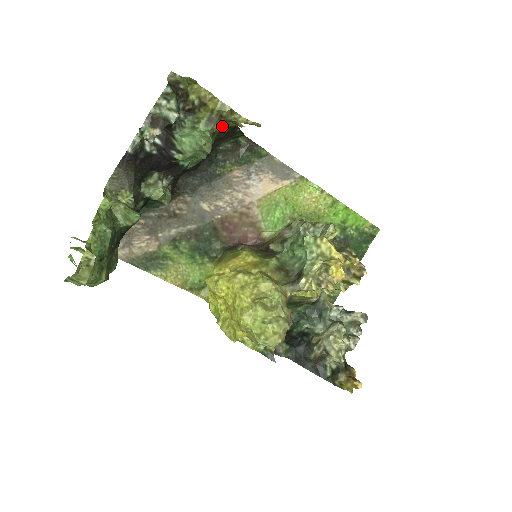
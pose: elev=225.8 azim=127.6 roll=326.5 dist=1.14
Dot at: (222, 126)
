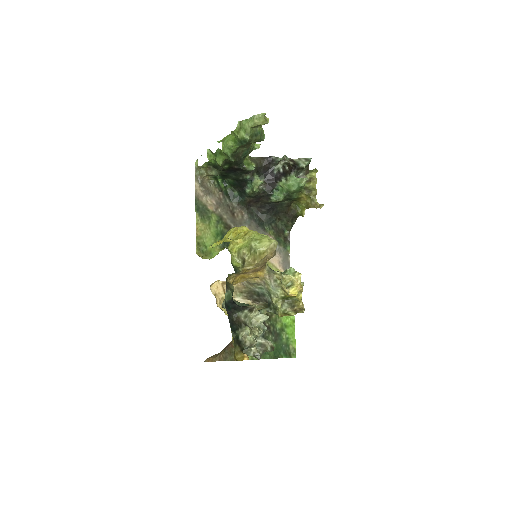
Dot at: (295, 208)
